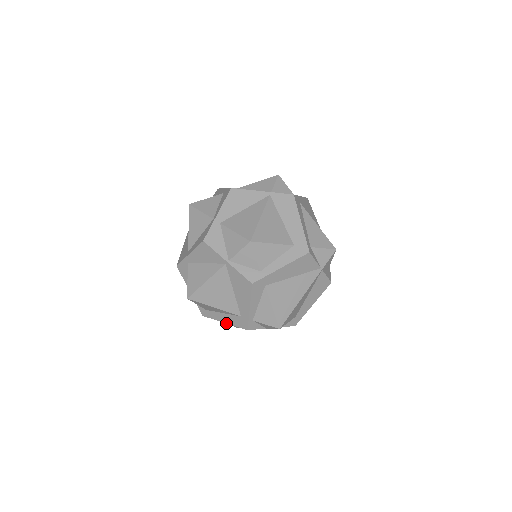
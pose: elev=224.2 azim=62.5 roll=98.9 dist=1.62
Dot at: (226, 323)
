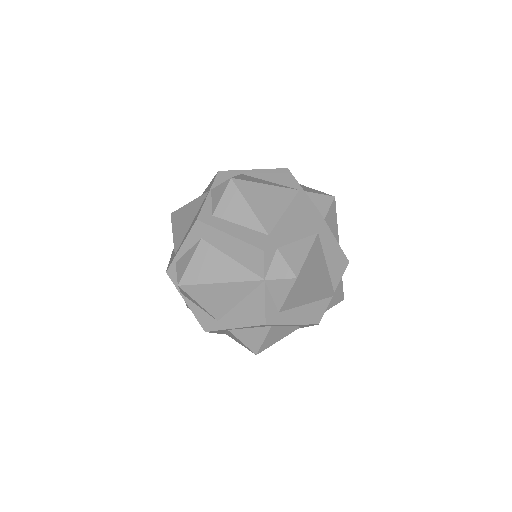
Dot at: (233, 235)
